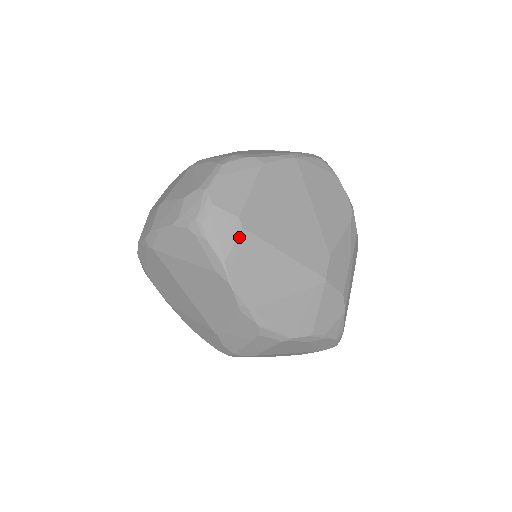
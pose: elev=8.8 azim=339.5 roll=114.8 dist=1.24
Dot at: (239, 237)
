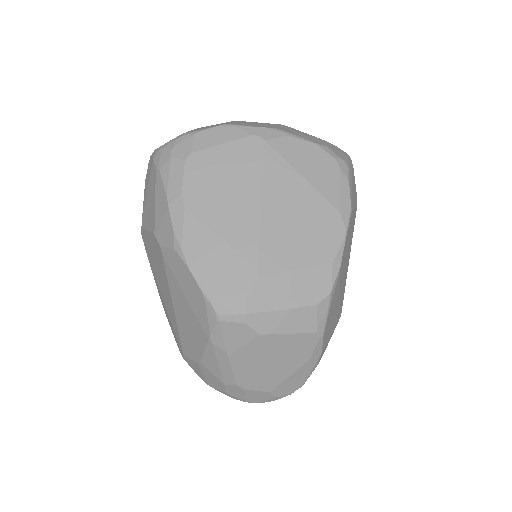
Dot at: (356, 209)
